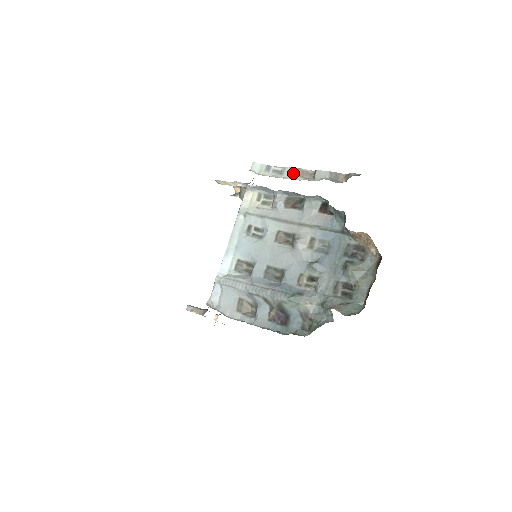
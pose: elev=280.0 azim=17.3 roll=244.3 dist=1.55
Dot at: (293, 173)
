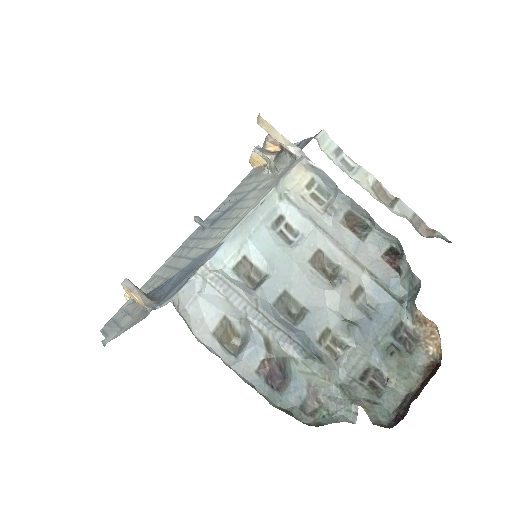
Dot at: (368, 182)
